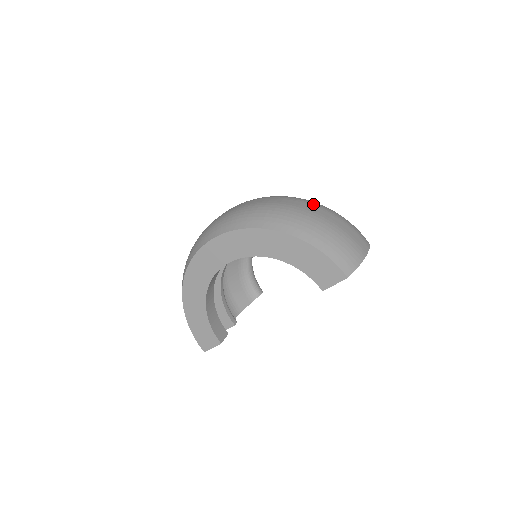
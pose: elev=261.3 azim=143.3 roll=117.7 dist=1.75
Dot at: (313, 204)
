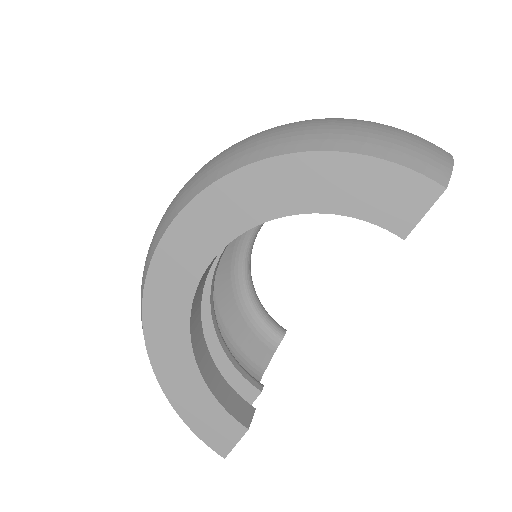
Dot at: occluded
